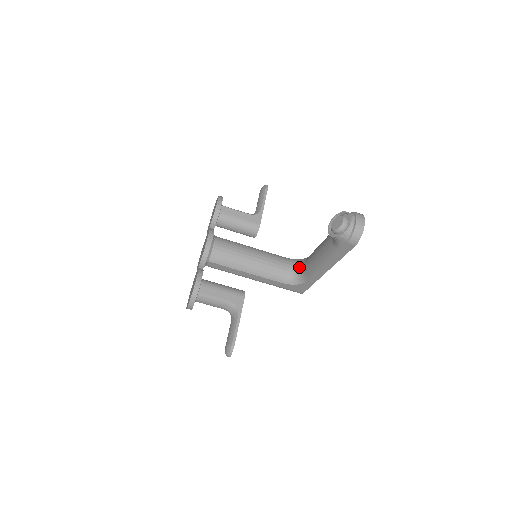
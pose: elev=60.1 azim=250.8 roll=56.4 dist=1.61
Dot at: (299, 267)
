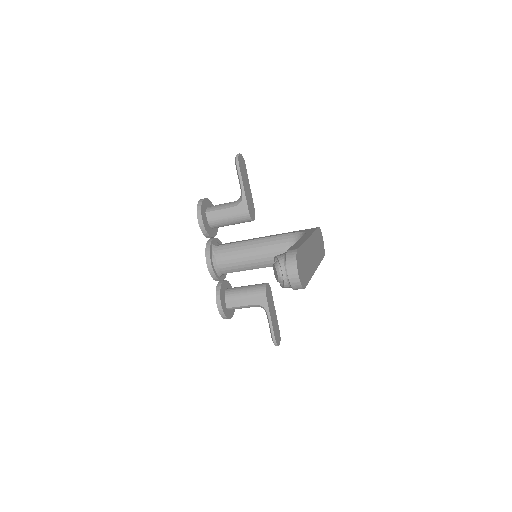
Dot at: occluded
